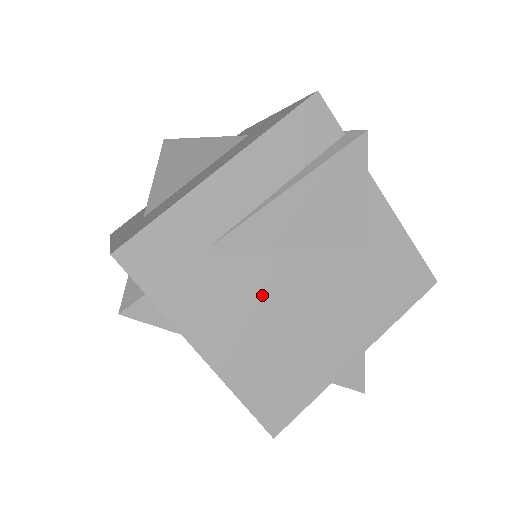
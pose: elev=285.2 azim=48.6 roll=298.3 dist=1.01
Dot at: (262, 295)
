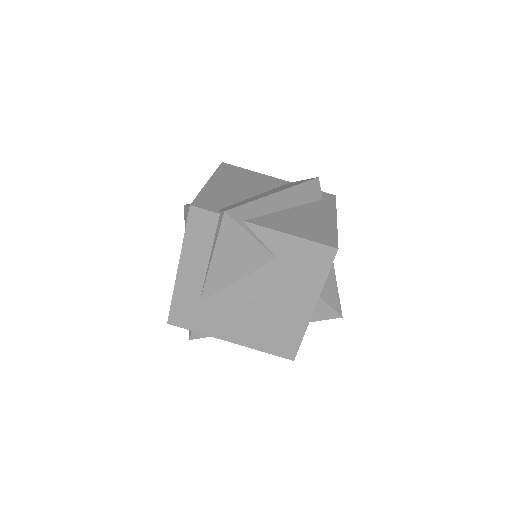
Dot at: (239, 307)
